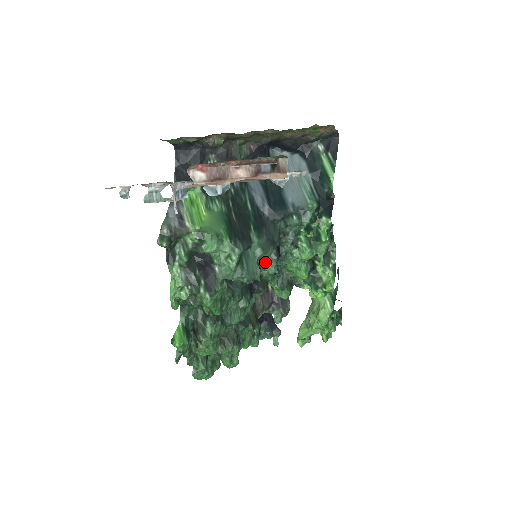
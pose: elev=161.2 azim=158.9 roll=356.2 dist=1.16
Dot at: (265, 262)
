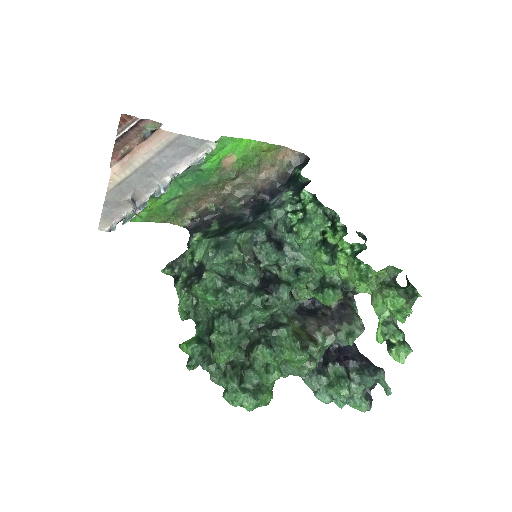
Dot at: (260, 252)
